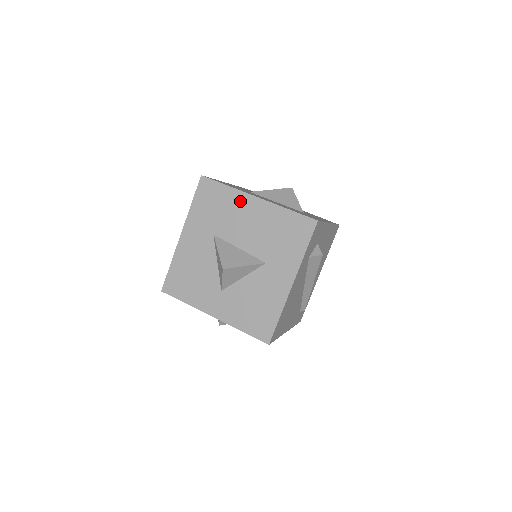
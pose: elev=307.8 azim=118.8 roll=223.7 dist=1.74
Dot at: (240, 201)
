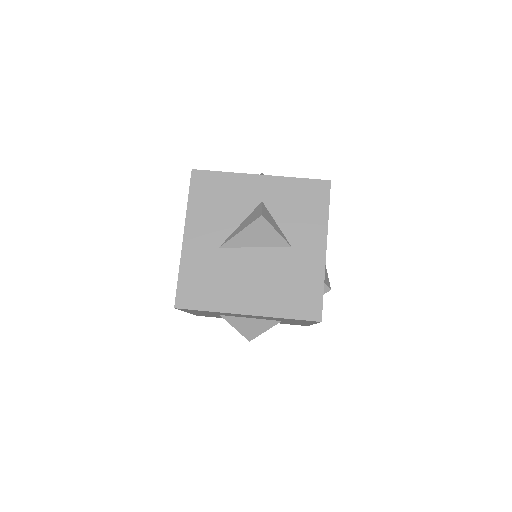
Dot at: occluded
